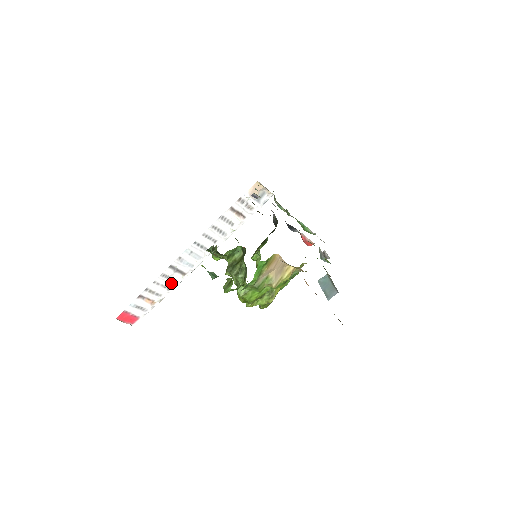
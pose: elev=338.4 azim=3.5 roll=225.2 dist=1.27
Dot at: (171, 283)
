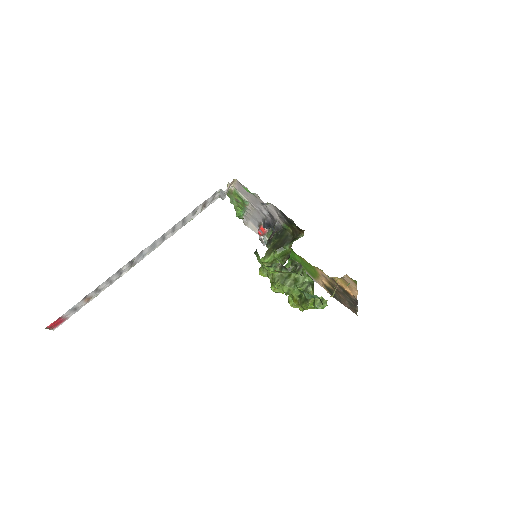
Dot at: (118, 276)
